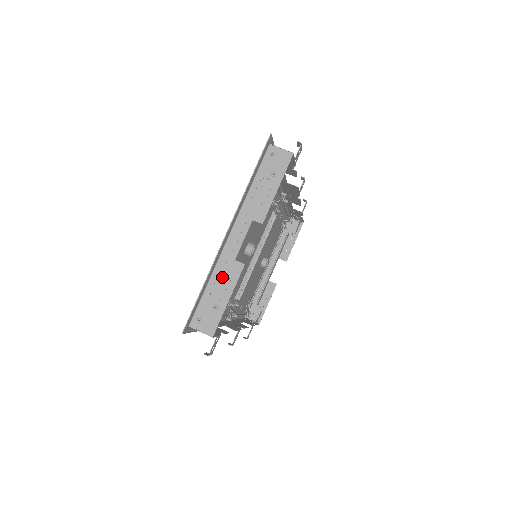
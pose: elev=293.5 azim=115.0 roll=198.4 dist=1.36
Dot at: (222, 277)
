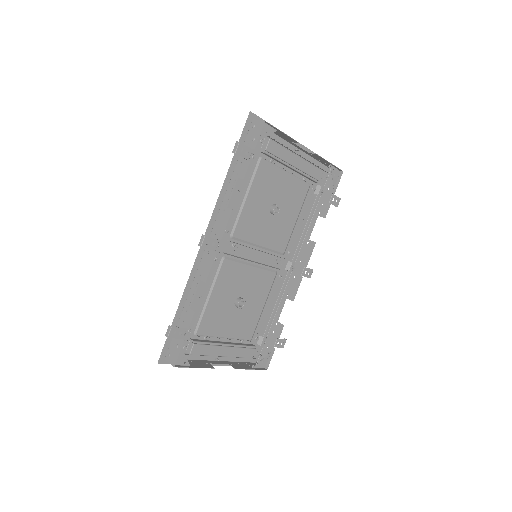
Dot at: (284, 136)
